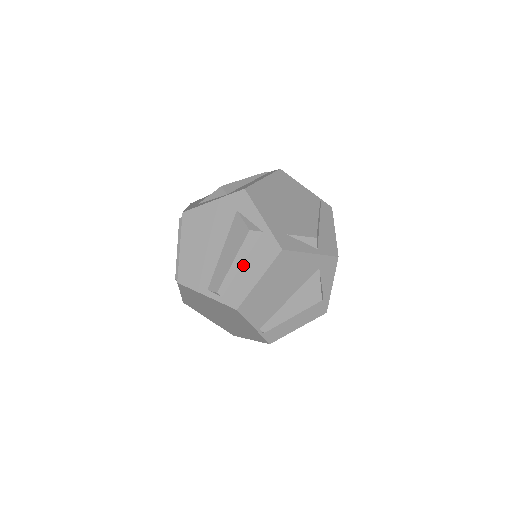
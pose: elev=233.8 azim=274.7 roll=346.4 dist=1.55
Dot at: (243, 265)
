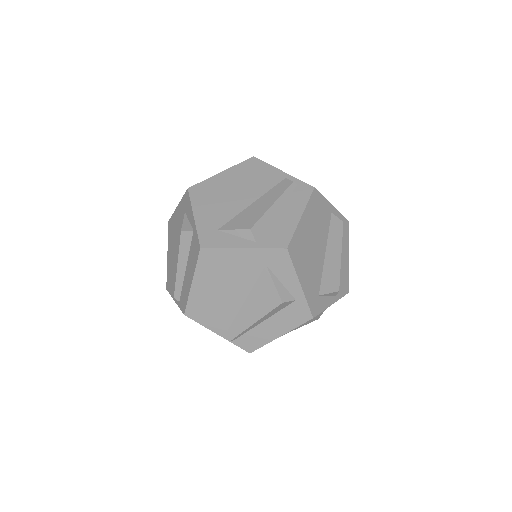
Dot at: (186, 268)
